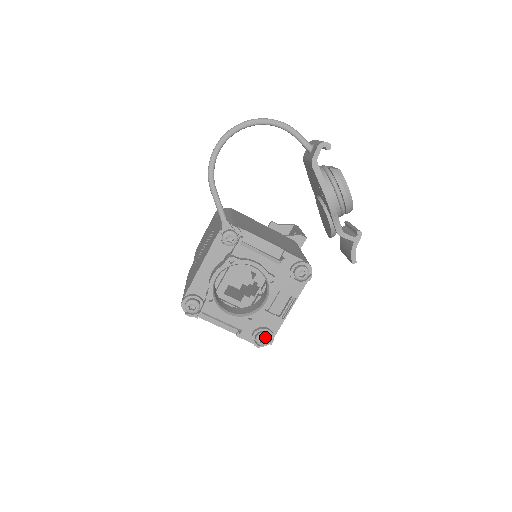
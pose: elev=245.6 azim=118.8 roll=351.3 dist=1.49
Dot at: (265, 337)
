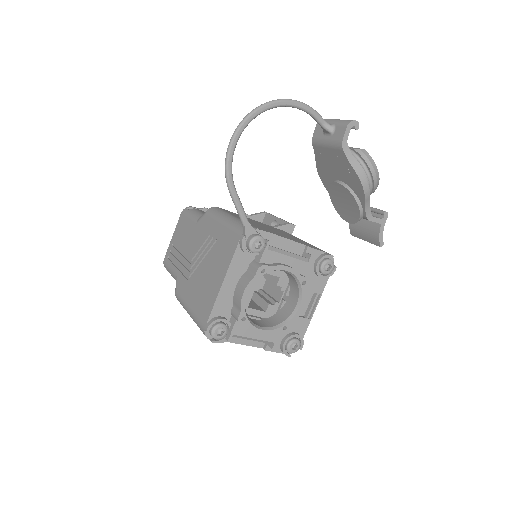
Dot at: (294, 343)
